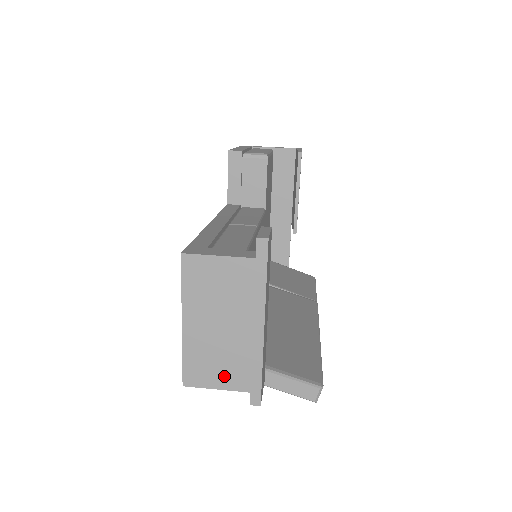
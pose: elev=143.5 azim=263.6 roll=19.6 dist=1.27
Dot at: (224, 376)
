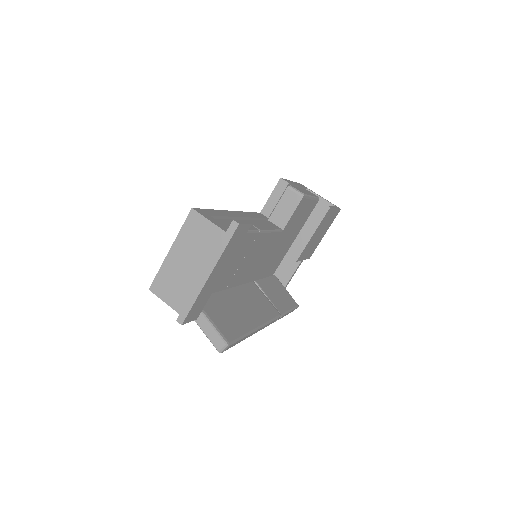
Dot at: (174, 297)
